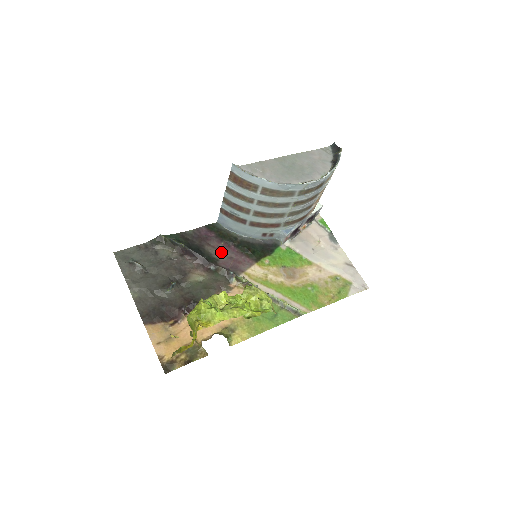
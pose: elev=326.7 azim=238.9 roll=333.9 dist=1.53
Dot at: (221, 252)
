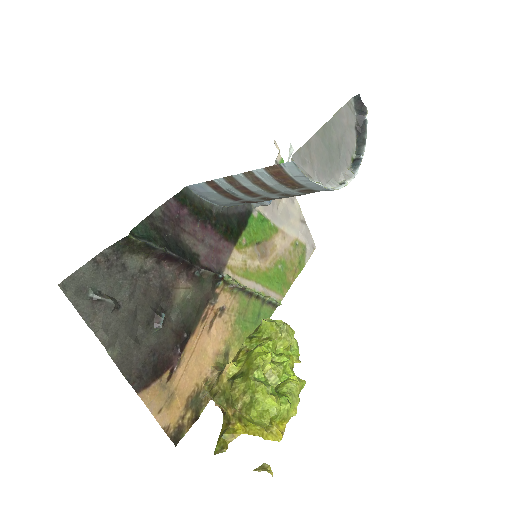
Dot at: (199, 240)
